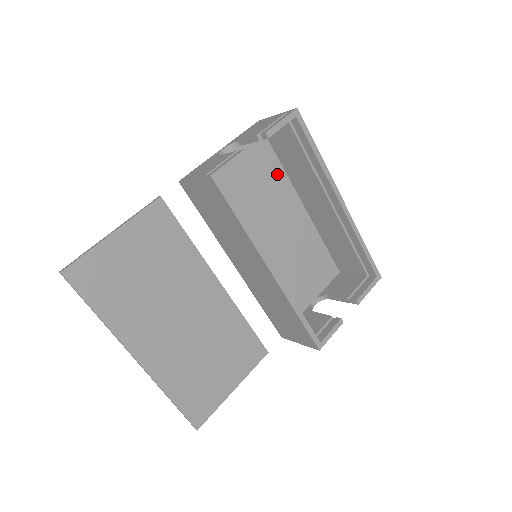
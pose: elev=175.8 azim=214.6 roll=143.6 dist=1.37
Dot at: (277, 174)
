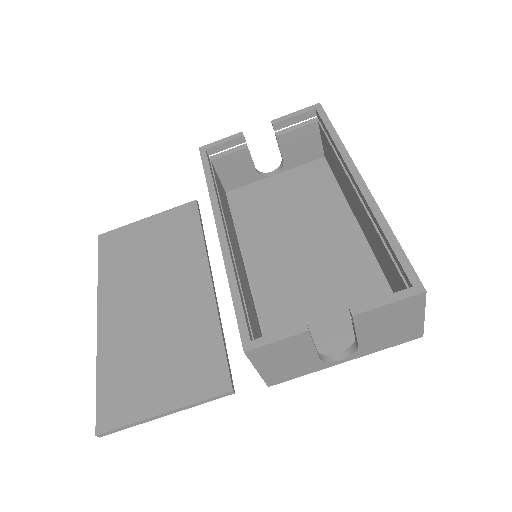
Dot at: (330, 195)
